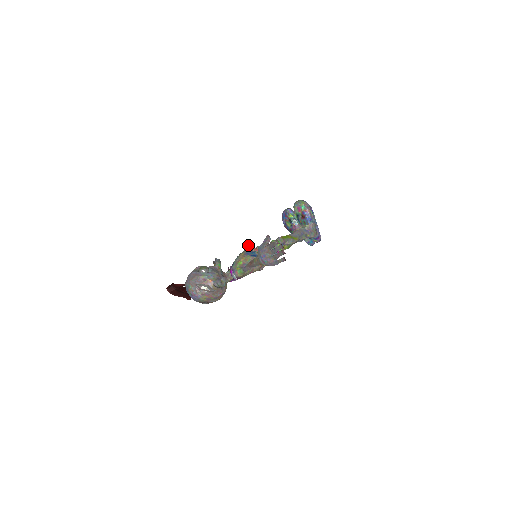
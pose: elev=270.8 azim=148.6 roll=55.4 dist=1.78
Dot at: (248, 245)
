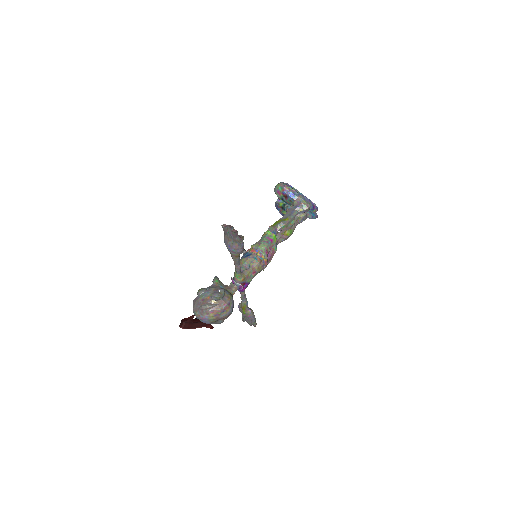
Dot at: (243, 251)
